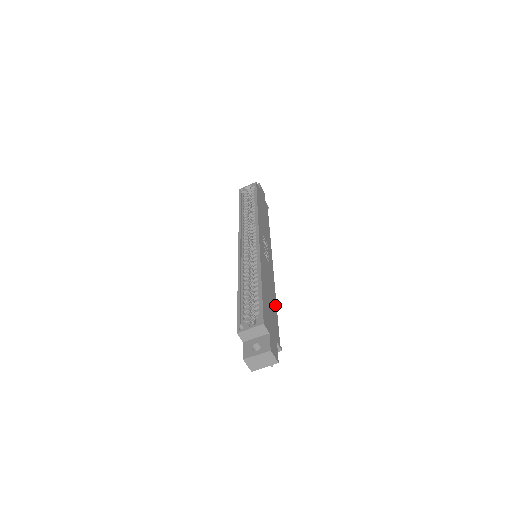
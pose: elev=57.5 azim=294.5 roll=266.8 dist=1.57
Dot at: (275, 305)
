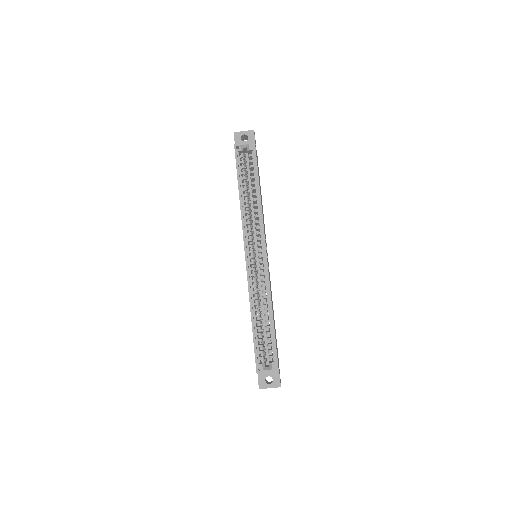
Dot at: occluded
